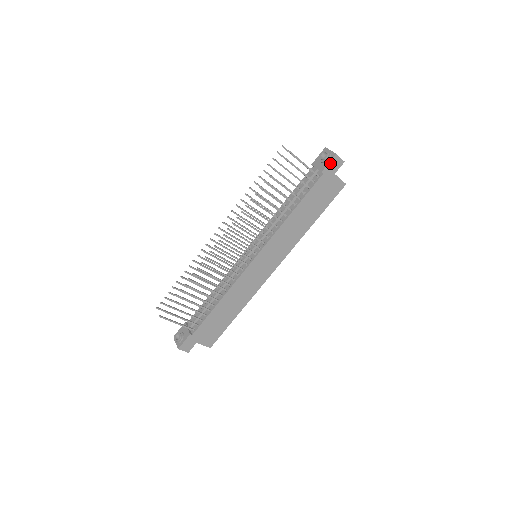
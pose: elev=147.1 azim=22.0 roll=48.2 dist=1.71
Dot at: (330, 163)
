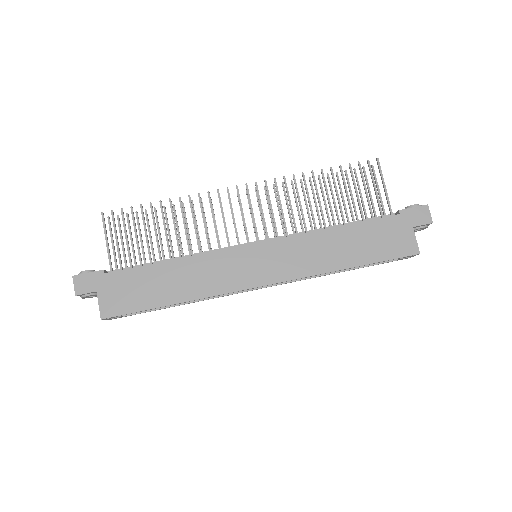
Dot at: (415, 209)
